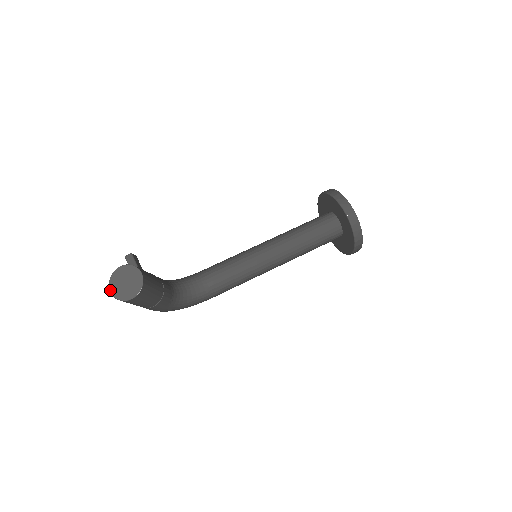
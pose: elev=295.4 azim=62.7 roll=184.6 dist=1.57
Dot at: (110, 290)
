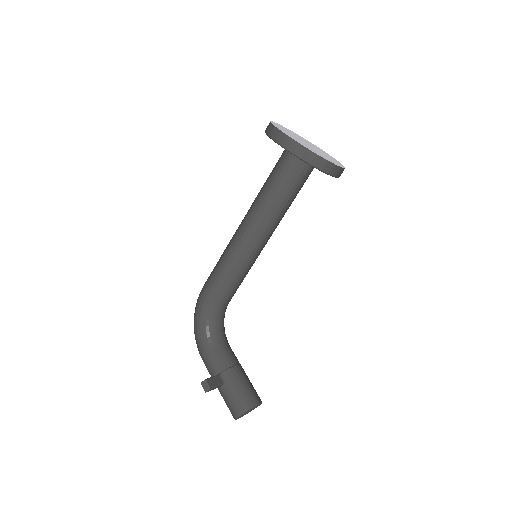
Dot at: occluded
